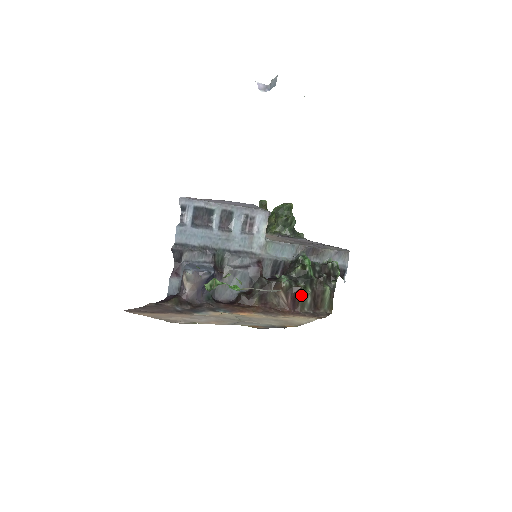
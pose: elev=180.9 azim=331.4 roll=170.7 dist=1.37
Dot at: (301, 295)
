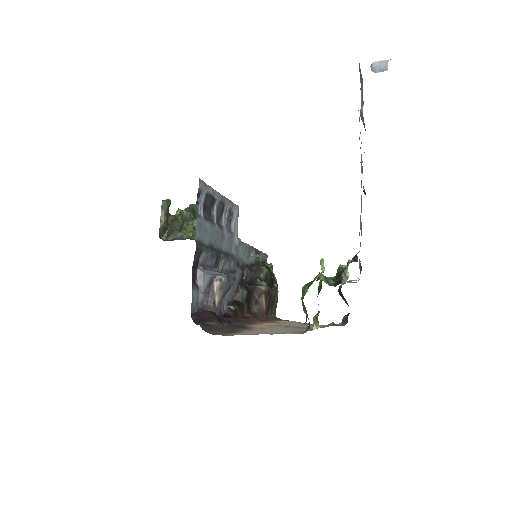
Dot at: (272, 299)
